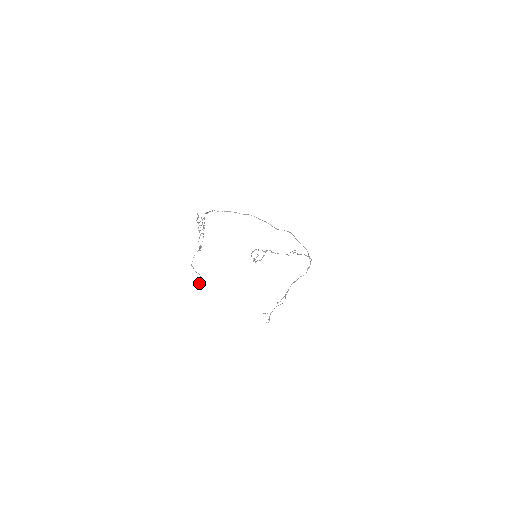
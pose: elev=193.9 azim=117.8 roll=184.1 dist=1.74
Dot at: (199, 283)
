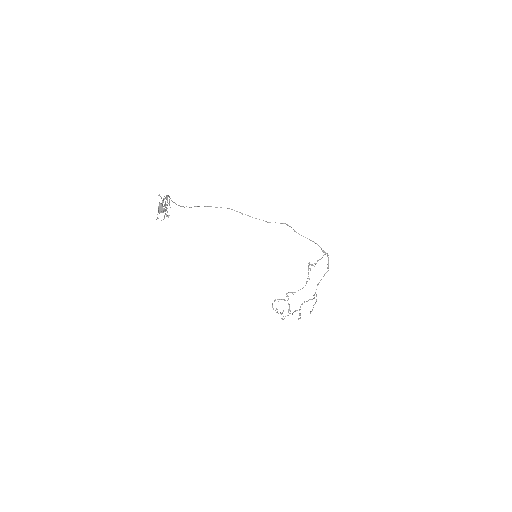
Dot at: (160, 208)
